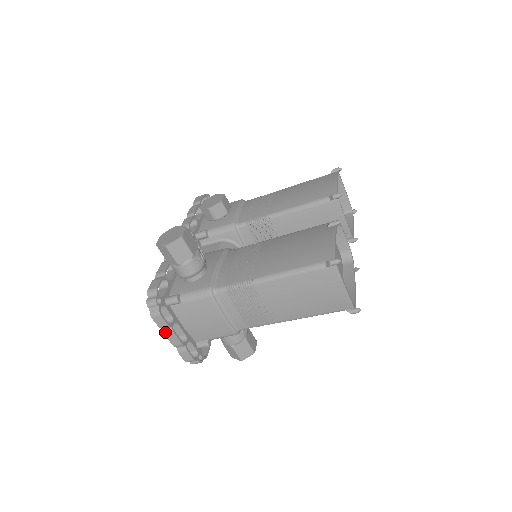
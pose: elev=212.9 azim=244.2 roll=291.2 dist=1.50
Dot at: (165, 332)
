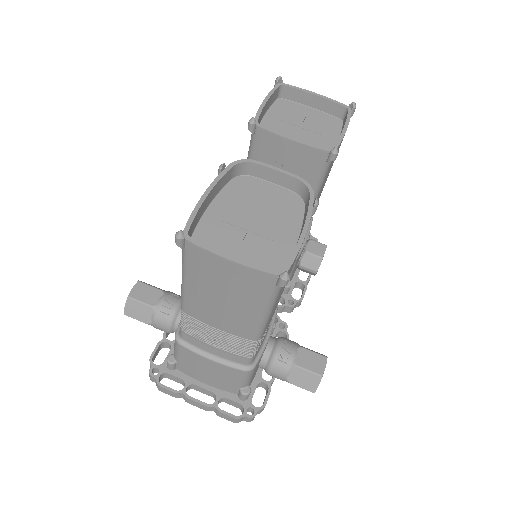
Dot at: (185, 400)
